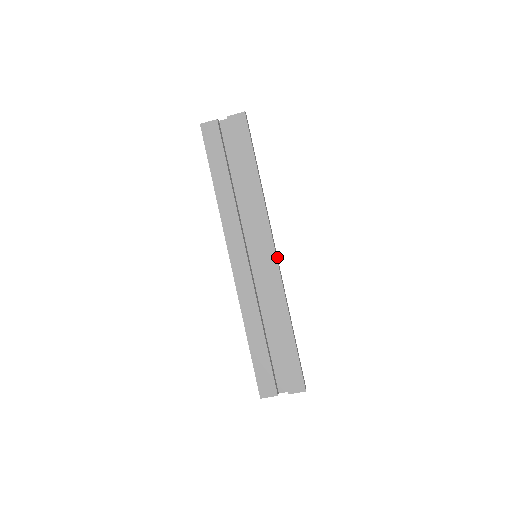
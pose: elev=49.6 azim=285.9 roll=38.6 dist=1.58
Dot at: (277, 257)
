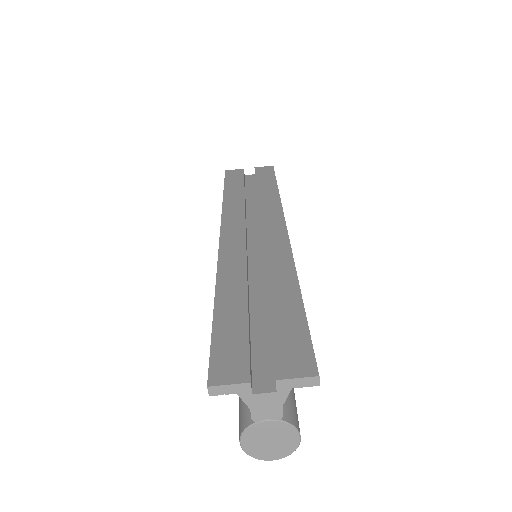
Dot at: occluded
